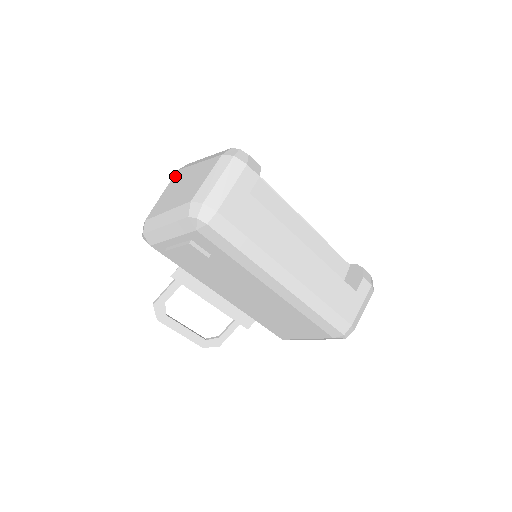
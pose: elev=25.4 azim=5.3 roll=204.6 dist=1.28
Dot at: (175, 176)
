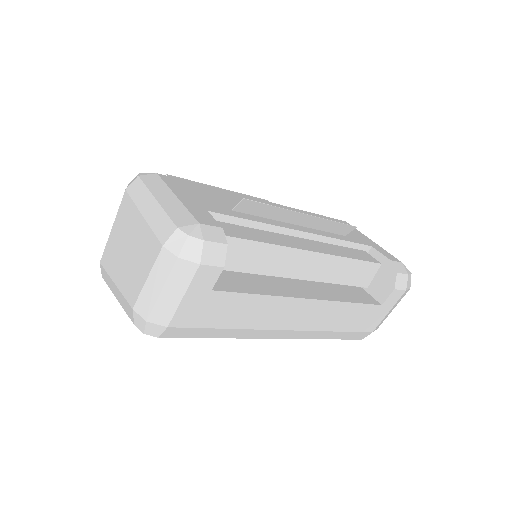
Dot at: (123, 204)
